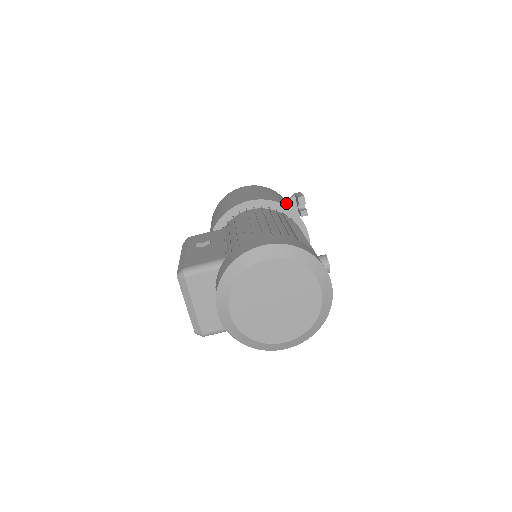
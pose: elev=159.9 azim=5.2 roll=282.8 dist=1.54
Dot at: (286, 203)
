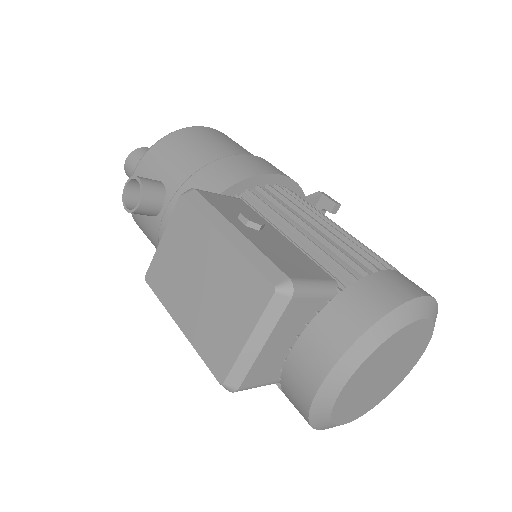
Dot at: (309, 199)
